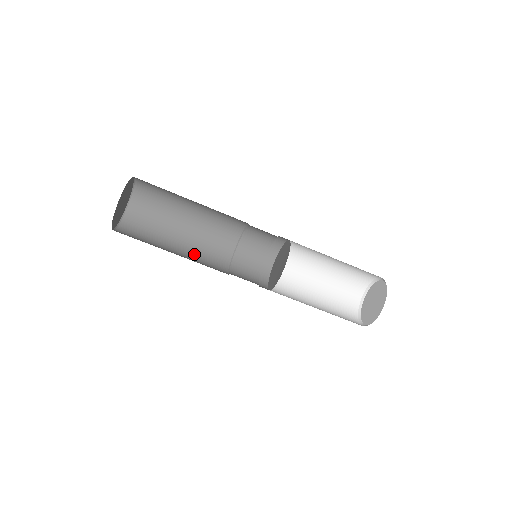
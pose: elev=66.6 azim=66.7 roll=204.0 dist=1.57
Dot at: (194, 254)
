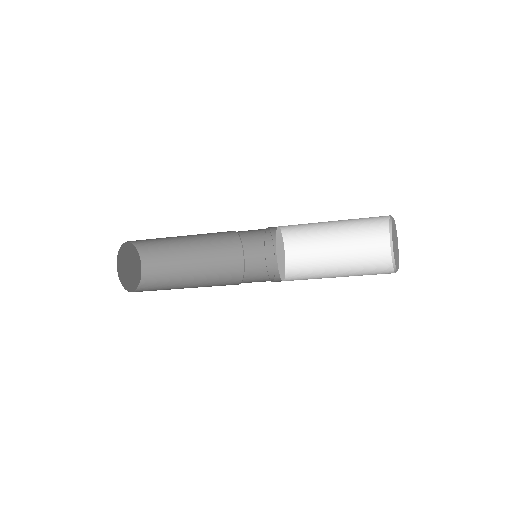
Dot at: (206, 244)
